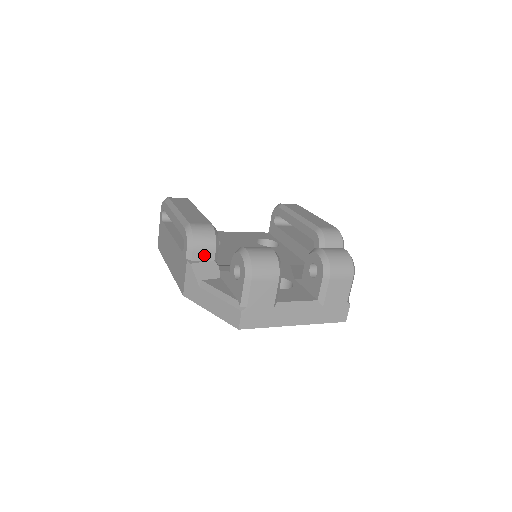
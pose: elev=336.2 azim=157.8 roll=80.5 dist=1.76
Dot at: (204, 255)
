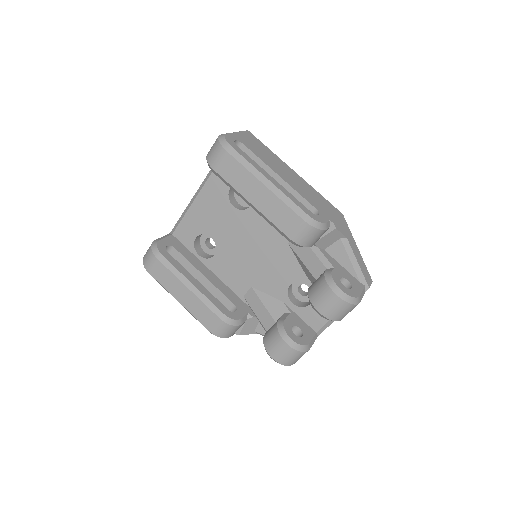
Dot at: occluded
